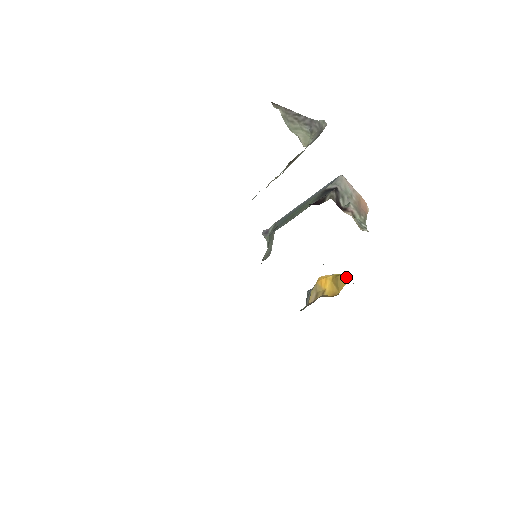
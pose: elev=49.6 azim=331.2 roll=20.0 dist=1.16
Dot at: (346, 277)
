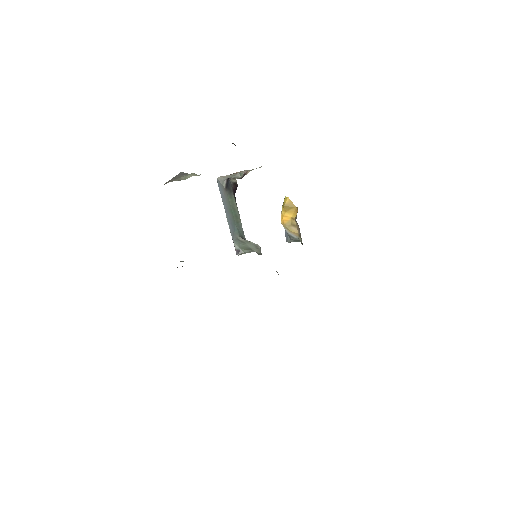
Dot at: (286, 200)
